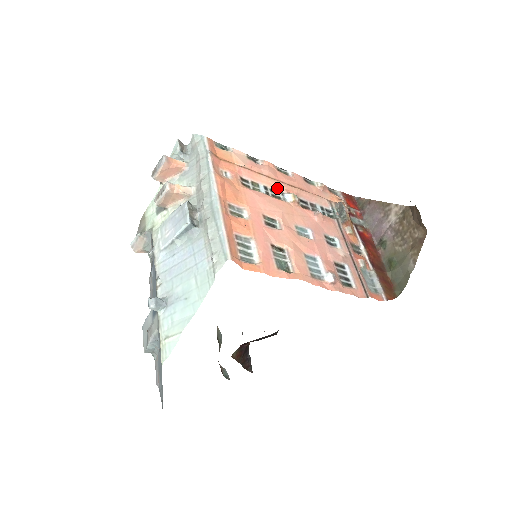
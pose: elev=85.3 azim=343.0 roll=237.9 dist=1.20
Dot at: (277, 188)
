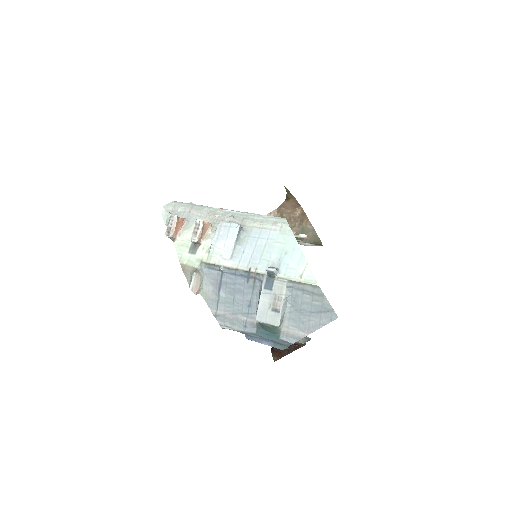
Dot at: occluded
